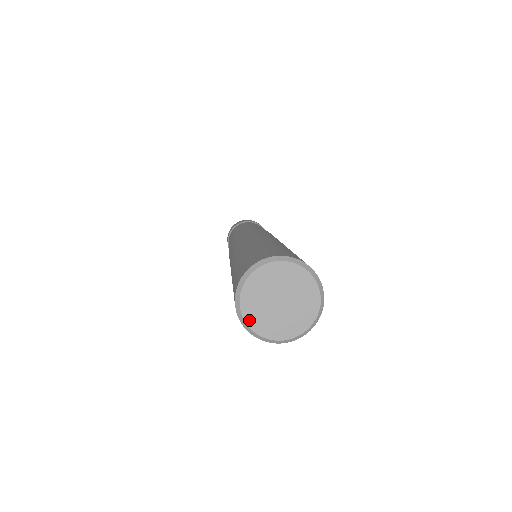
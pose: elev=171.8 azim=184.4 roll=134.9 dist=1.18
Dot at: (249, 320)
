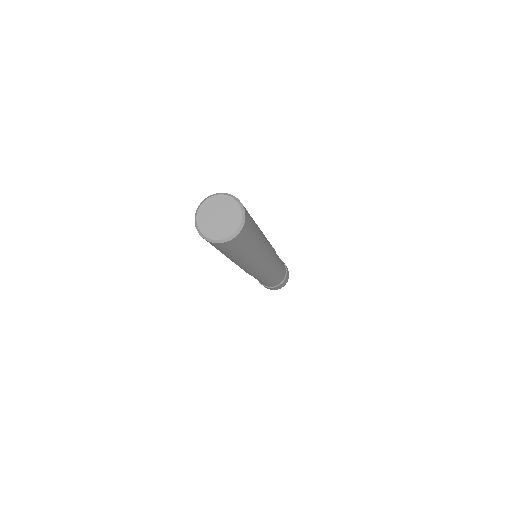
Dot at: (200, 226)
